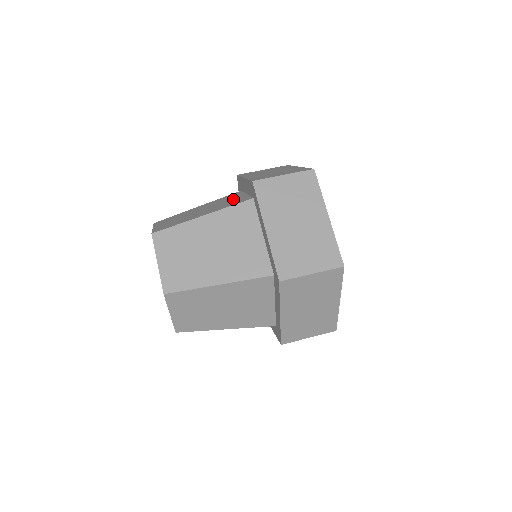
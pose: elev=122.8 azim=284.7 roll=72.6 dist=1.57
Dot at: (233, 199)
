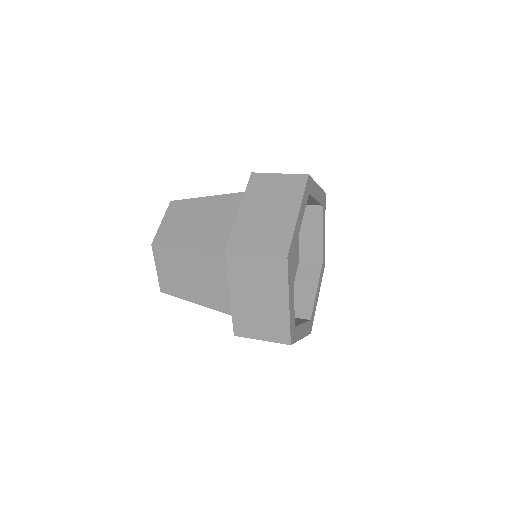
Dot at: occluded
